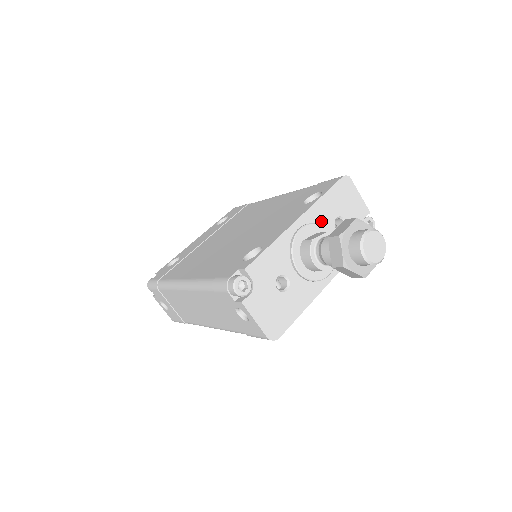
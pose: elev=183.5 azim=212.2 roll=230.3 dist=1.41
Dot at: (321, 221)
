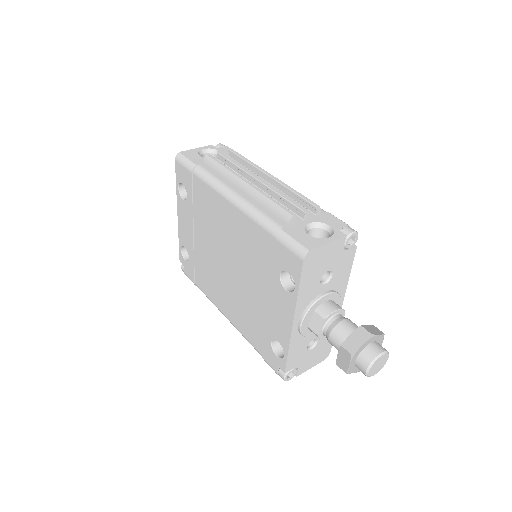
Dot at: (310, 299)
